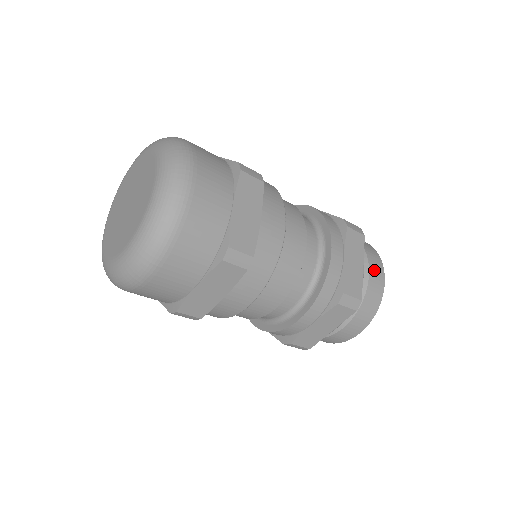
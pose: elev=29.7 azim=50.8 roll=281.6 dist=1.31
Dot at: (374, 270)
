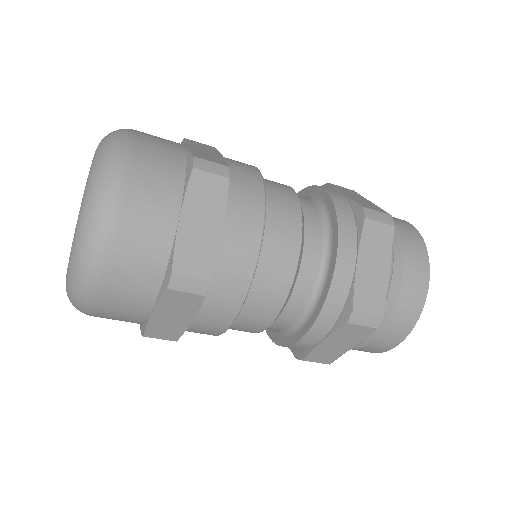
Dot at: (412, 269)
